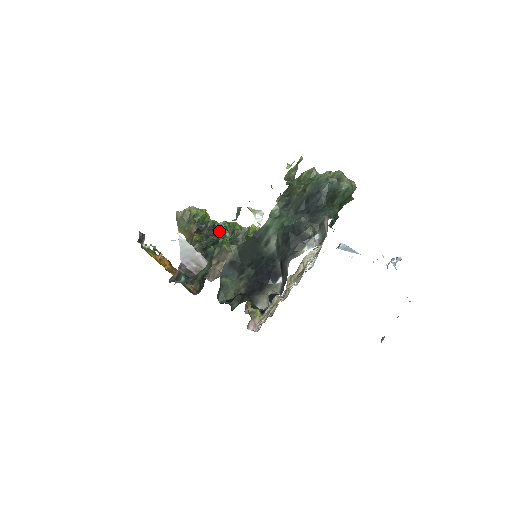
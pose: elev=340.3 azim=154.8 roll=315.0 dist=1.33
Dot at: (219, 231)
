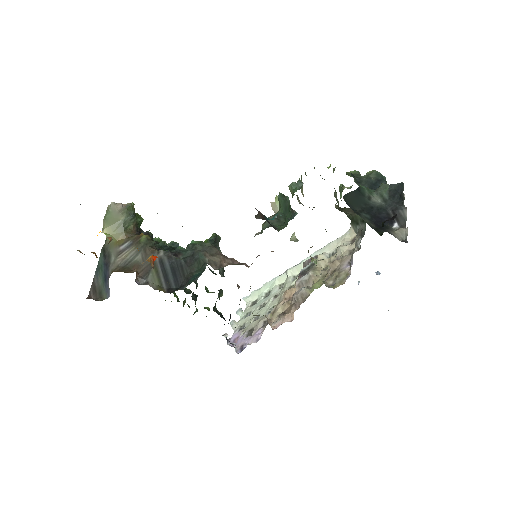
Dot at: occluded
